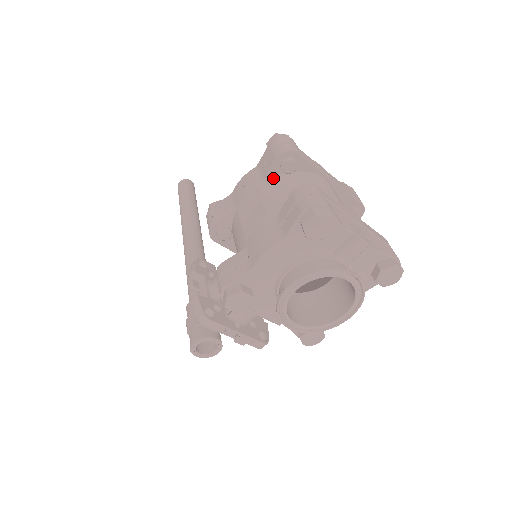
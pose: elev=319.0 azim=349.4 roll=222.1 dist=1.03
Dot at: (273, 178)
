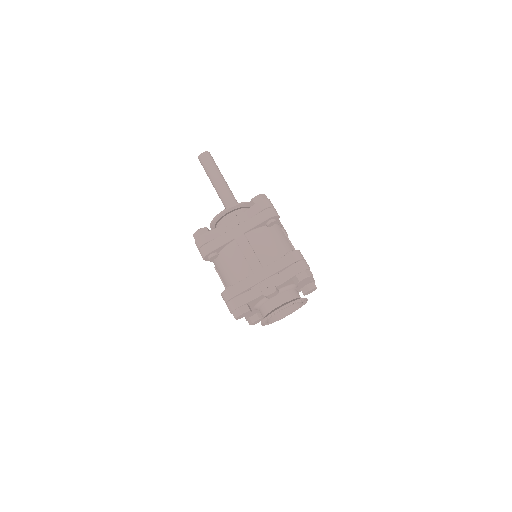
Dot at: (215, 261)
